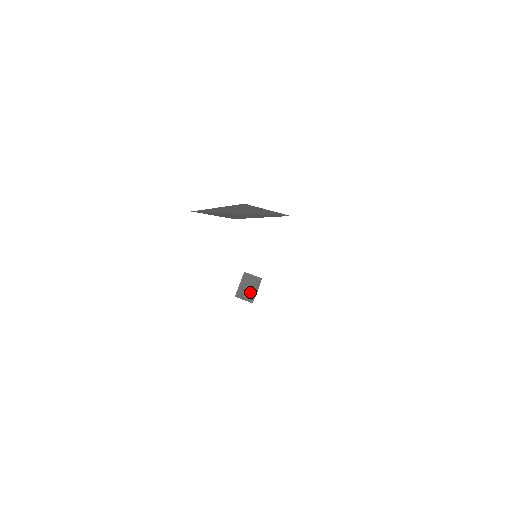
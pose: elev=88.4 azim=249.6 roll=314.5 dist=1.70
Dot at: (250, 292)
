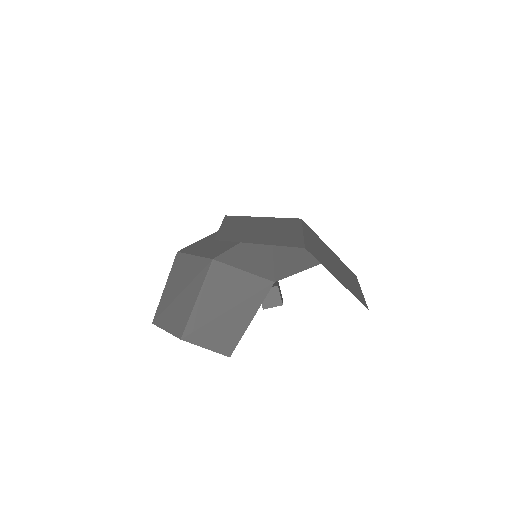
Dot at: (276, 305)
